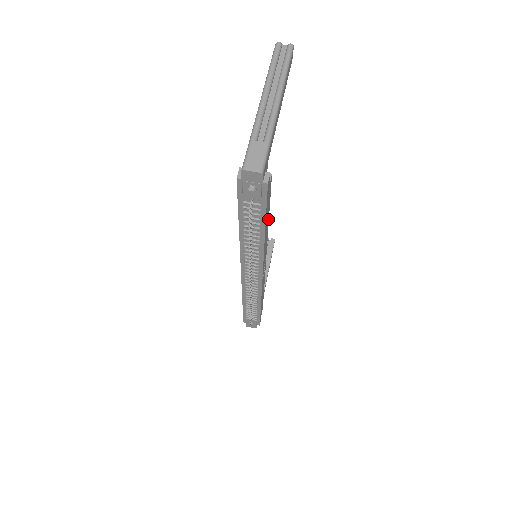
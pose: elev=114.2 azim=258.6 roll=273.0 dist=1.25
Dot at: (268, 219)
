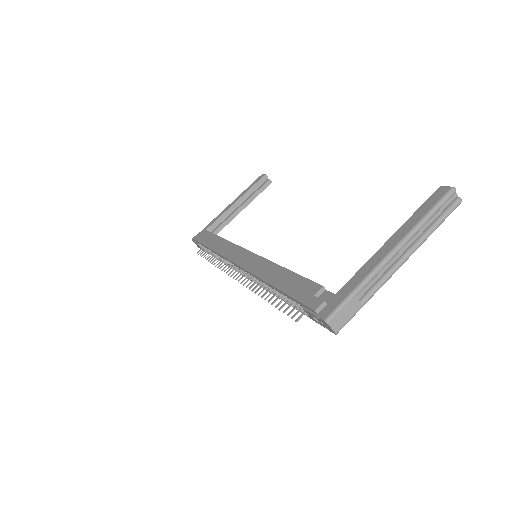
Dot at: occluded
